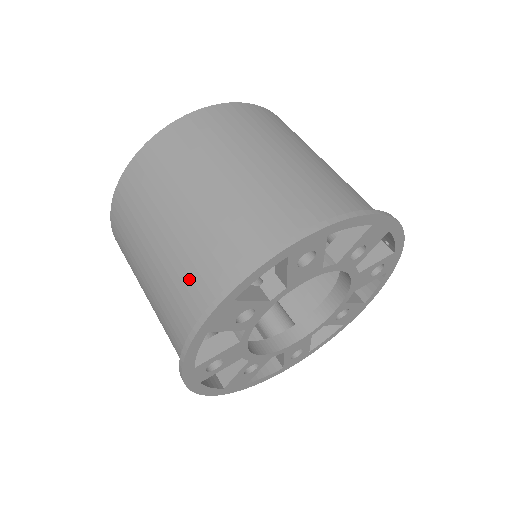
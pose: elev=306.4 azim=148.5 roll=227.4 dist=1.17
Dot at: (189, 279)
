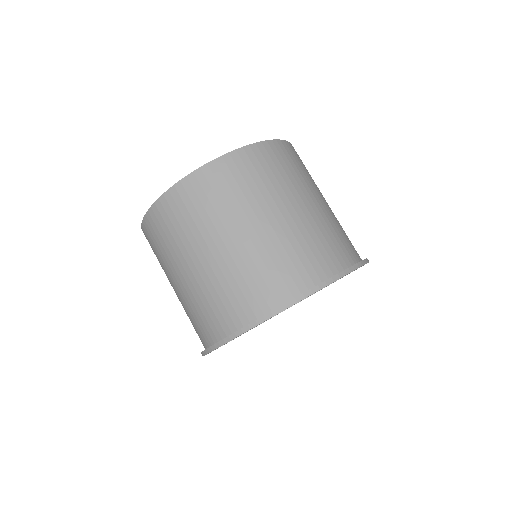
Dot at: (284, 266)
